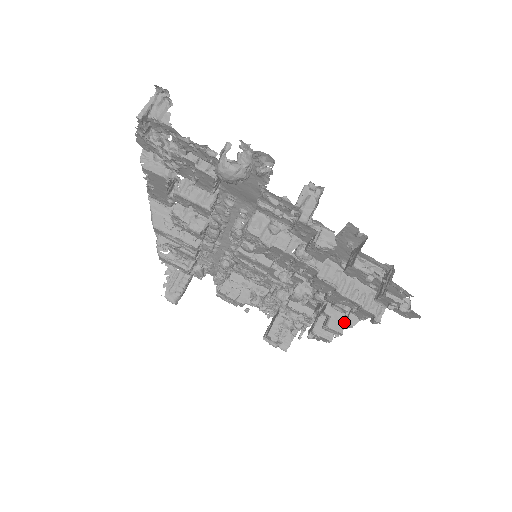
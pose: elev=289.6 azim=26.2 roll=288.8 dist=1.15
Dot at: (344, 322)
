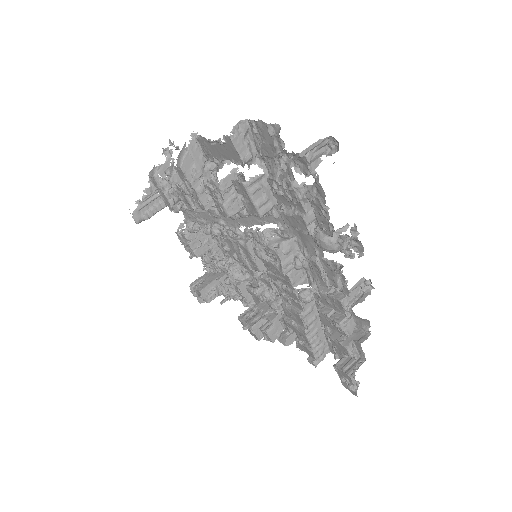
Dot at: (281, 337)
